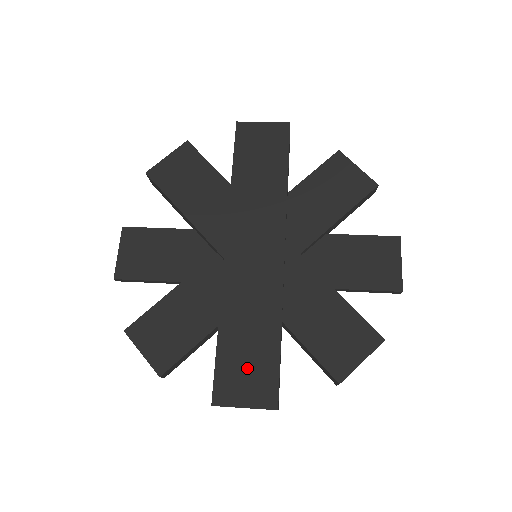
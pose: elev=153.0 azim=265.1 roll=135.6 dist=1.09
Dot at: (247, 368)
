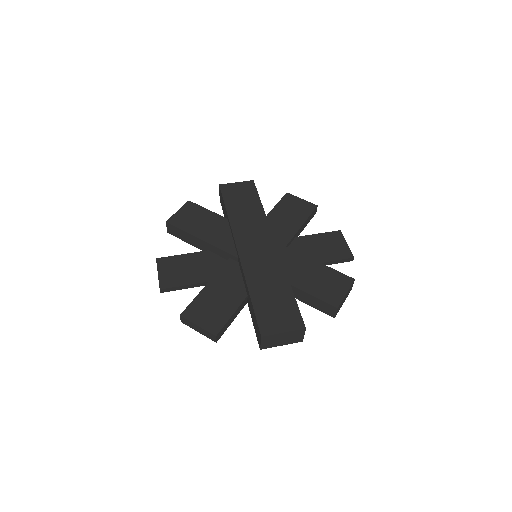
Dot at: (277, 310)
